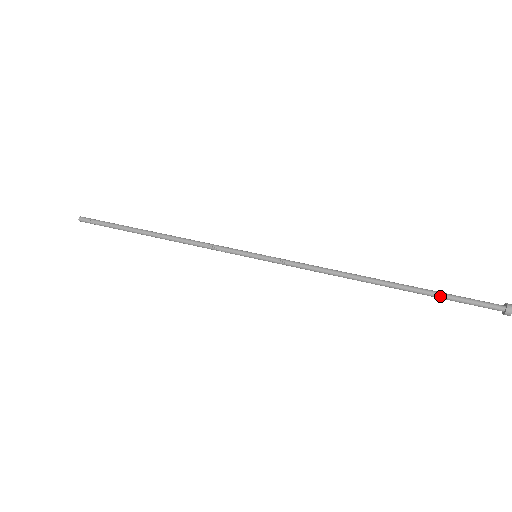
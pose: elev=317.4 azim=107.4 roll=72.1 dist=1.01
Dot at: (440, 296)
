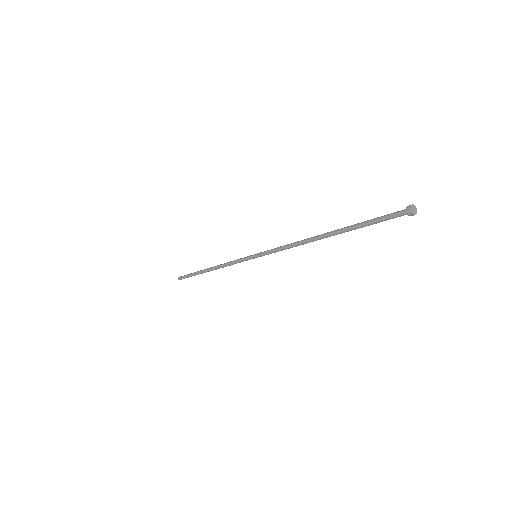
Dot at: (362, 222)
